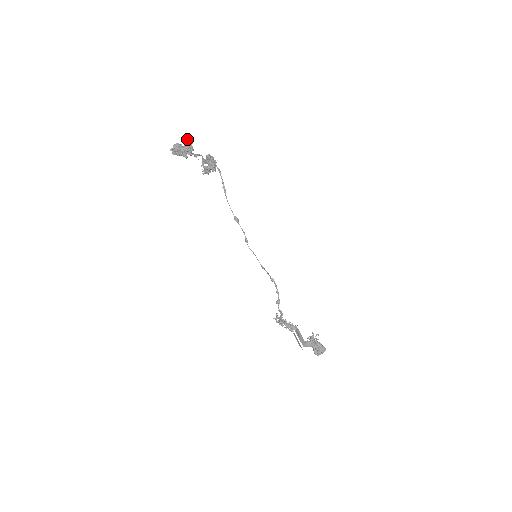
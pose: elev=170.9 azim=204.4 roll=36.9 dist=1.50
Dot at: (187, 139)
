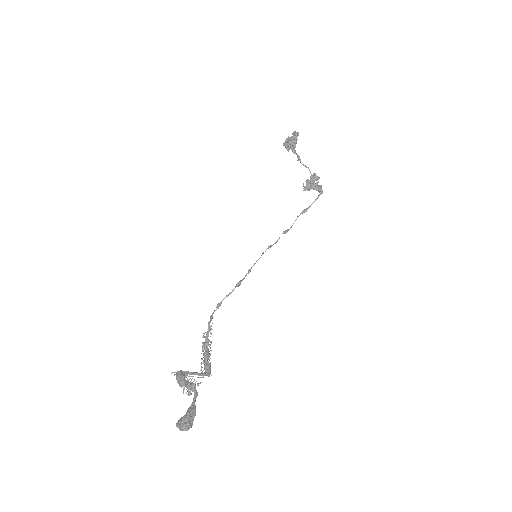
Dot at: (294, 132)
